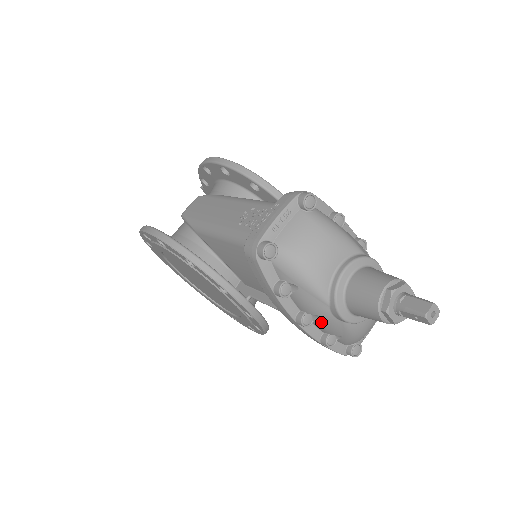
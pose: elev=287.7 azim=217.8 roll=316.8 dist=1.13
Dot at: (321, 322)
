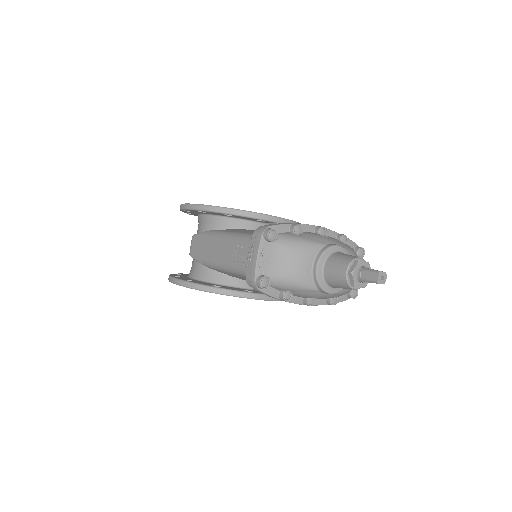
Dot at: (320, 298)
